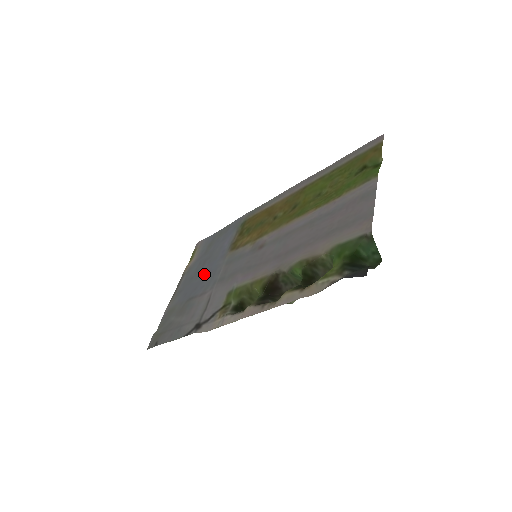
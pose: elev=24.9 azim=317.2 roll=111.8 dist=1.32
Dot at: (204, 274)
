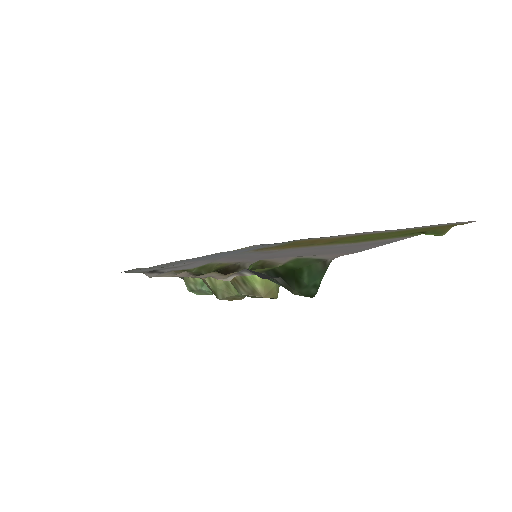
Dot at: (219, 255)
